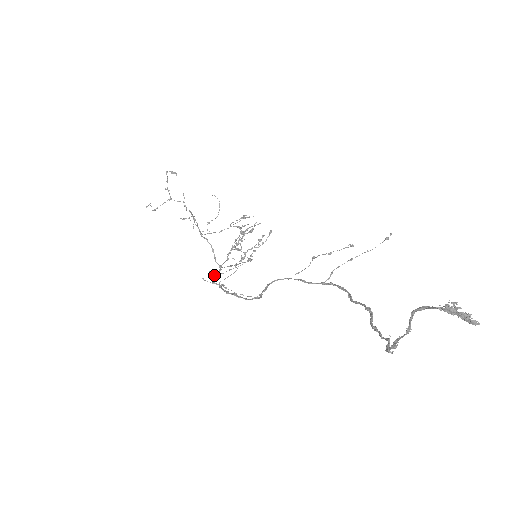
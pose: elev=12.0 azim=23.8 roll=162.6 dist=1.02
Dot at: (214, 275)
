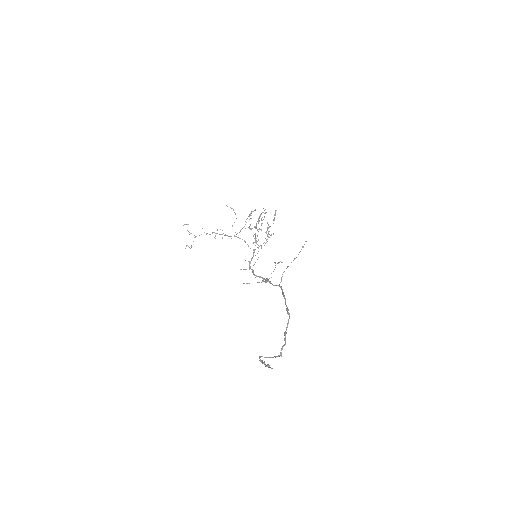
Dot at: (249, 261)
